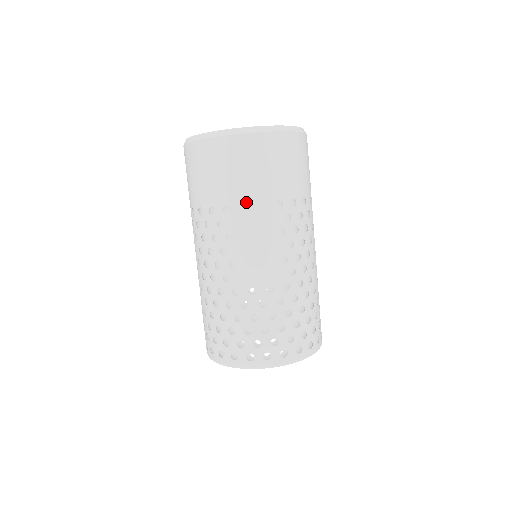
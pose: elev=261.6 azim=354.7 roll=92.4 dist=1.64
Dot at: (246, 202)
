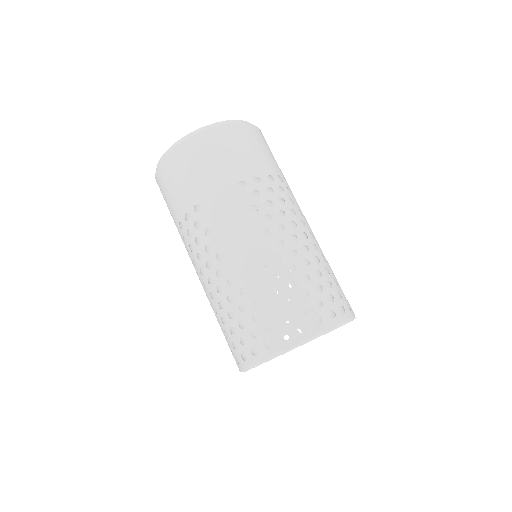
Dot at: (210, 194)
